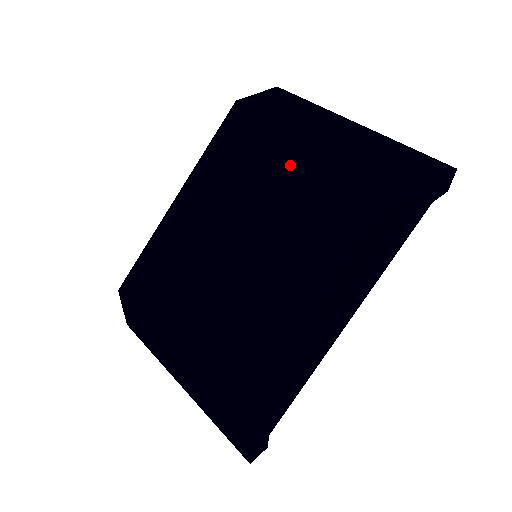
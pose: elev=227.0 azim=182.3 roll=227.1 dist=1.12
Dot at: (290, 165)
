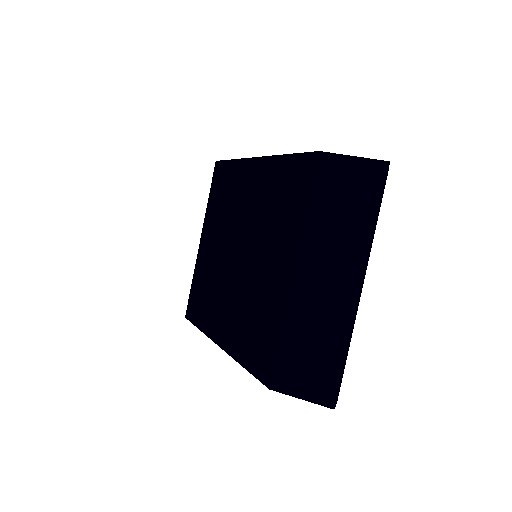
Dot at: (279, 258)
